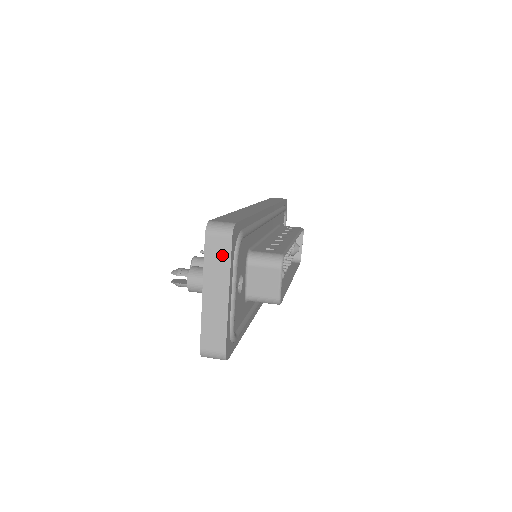
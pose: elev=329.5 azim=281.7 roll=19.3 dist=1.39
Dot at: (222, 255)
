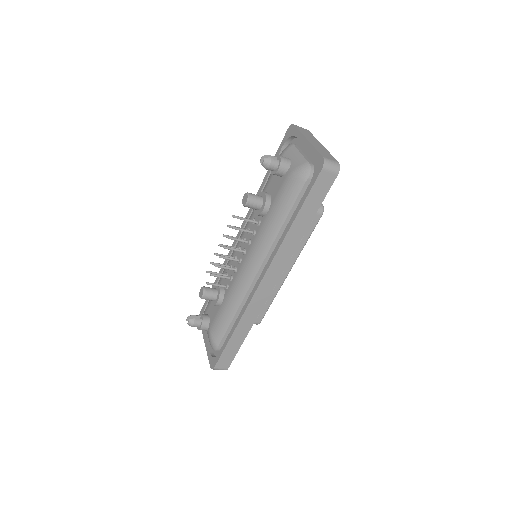
Dot at: (308, 133)
